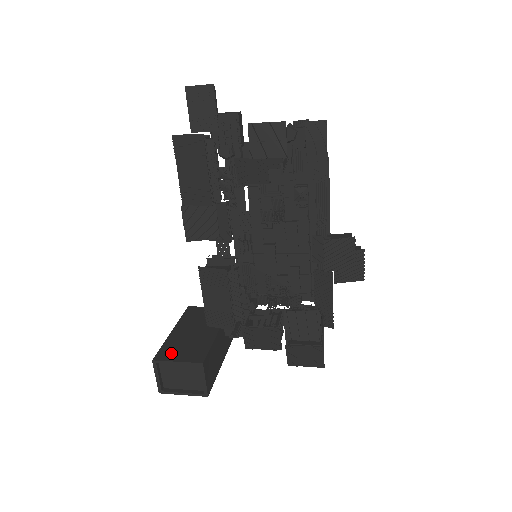
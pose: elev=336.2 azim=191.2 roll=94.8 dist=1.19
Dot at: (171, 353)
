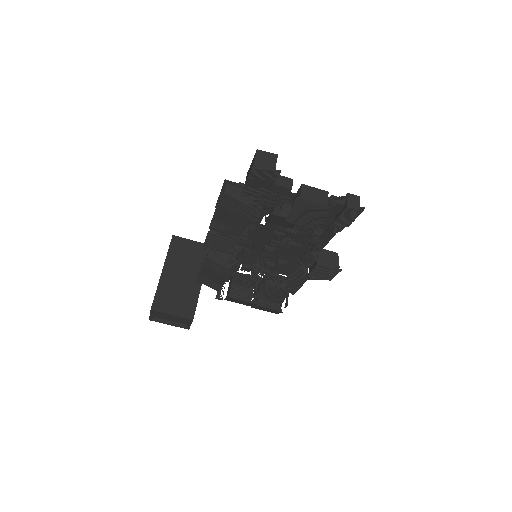
Dot at: (166, 303)
